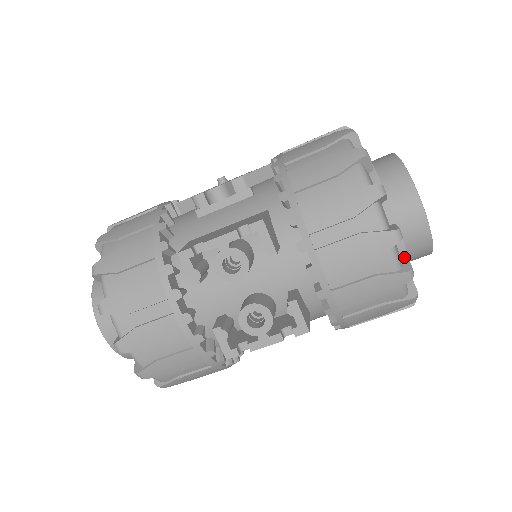
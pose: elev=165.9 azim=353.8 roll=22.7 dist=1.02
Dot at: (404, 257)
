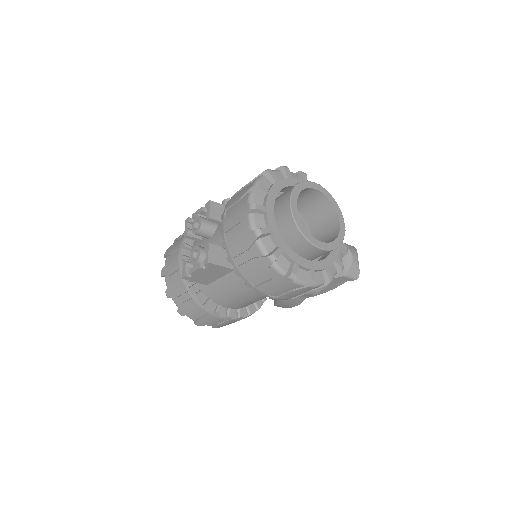
Dot at: (266, 227)
